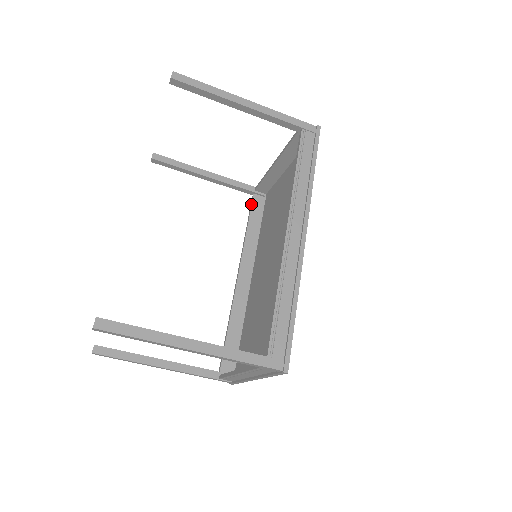
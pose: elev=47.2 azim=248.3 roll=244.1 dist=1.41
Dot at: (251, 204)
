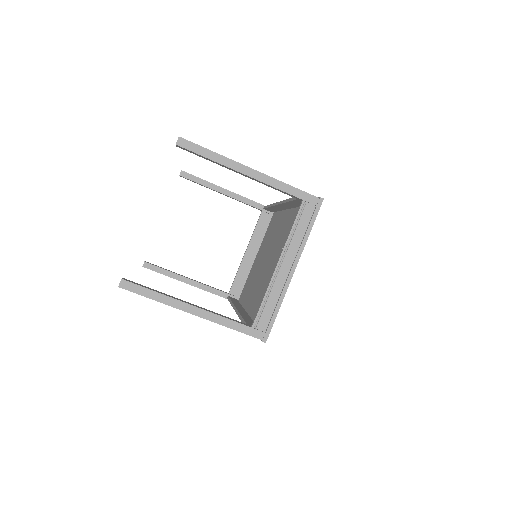
Dot at: (229, 297)
